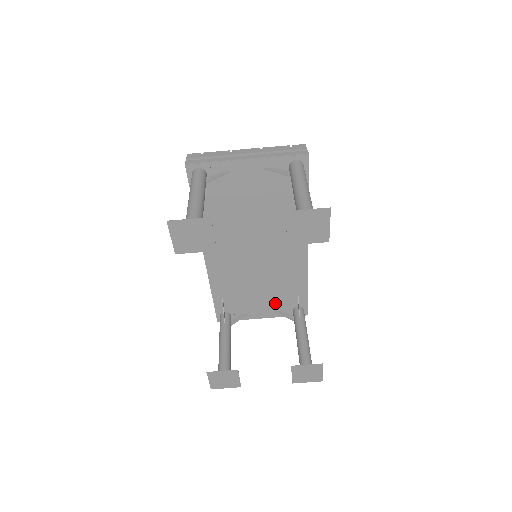
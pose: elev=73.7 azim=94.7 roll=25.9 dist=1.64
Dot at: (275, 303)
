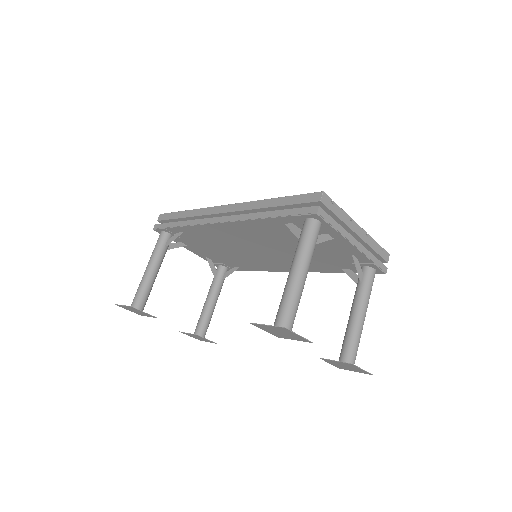
Dot at: (215, 257)
